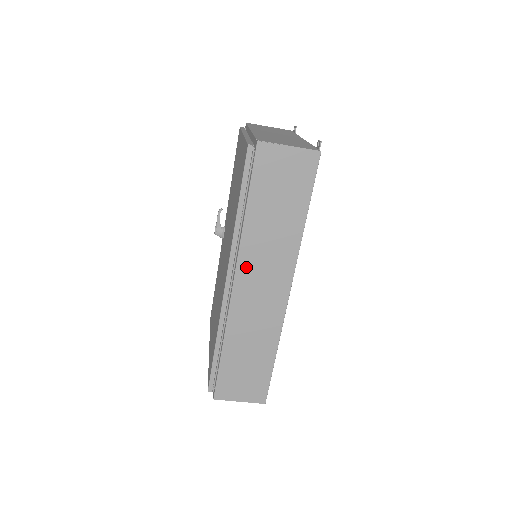
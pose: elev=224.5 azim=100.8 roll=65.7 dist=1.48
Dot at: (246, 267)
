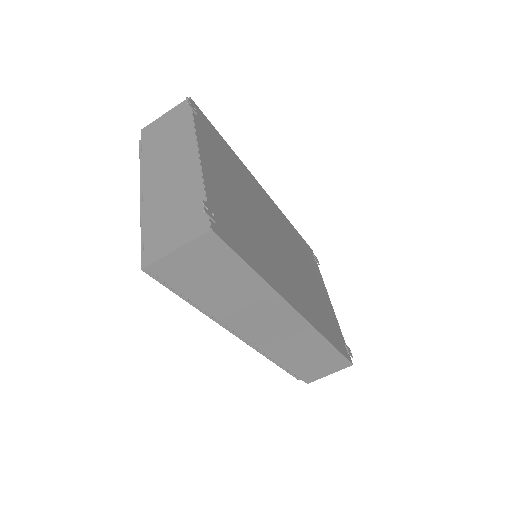
Dot at: (243, 327)
